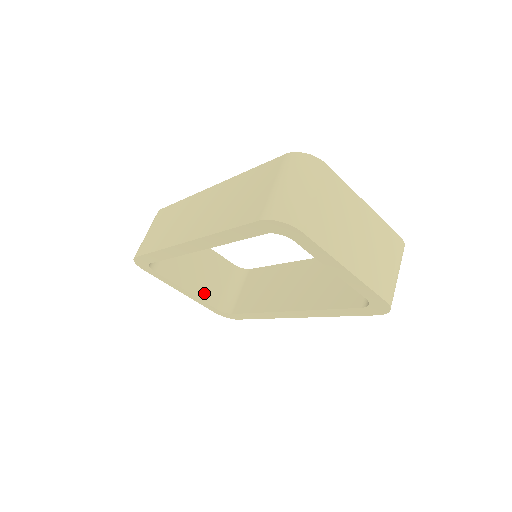
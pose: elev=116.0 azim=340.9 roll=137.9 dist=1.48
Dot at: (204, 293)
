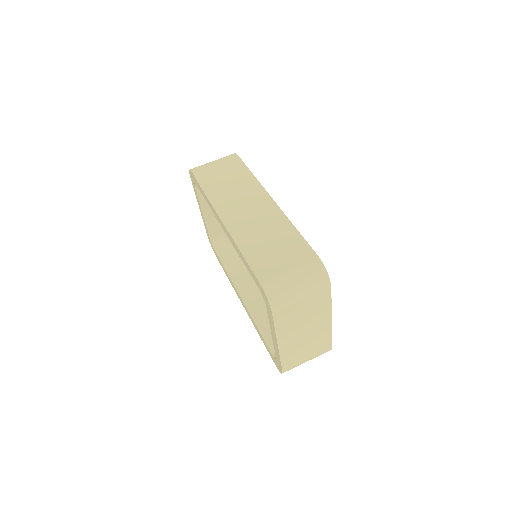
Dot at: (212, 224)
